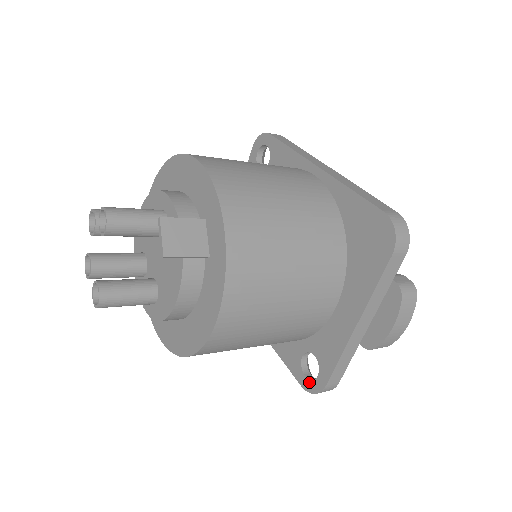
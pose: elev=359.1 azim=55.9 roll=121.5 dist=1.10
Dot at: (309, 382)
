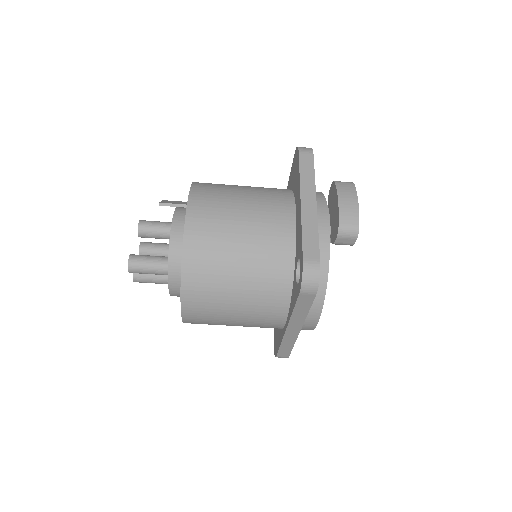
Dot at: (300, 280)
